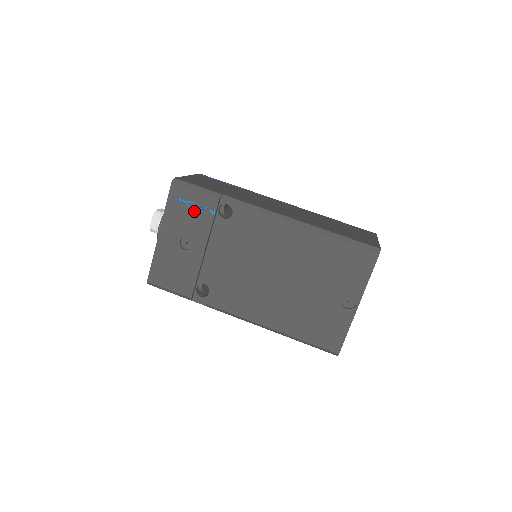
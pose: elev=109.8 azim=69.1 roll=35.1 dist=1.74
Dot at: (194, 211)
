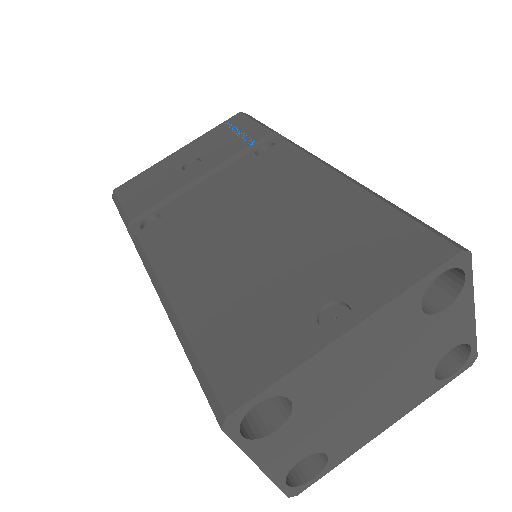
Dot at: (233, 137)
